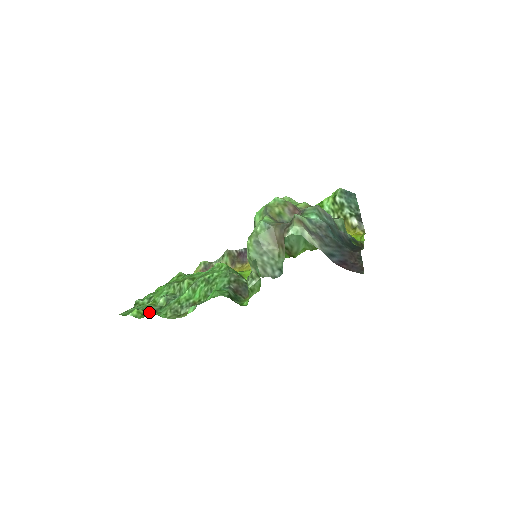
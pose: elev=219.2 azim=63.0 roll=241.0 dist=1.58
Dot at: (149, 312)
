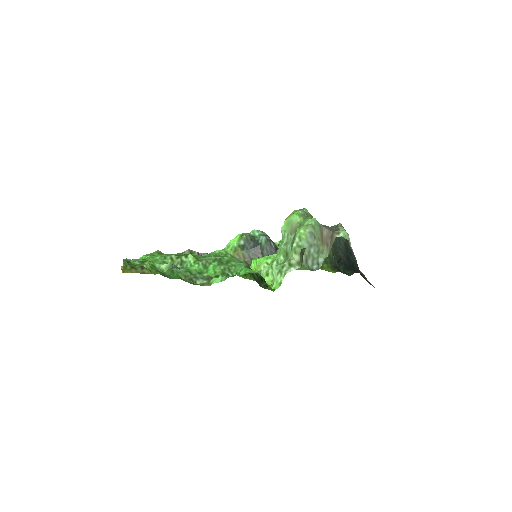
Dot at: (170, 270)
